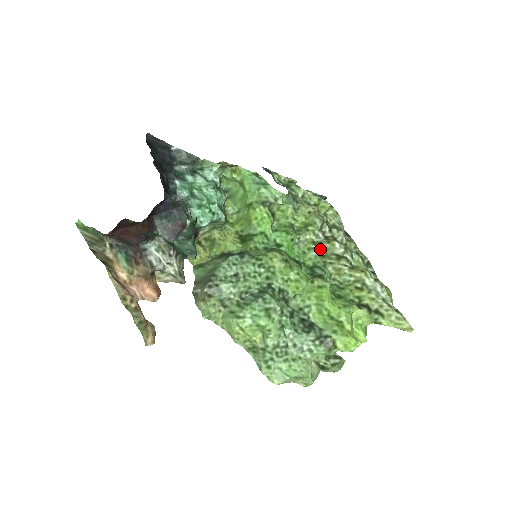
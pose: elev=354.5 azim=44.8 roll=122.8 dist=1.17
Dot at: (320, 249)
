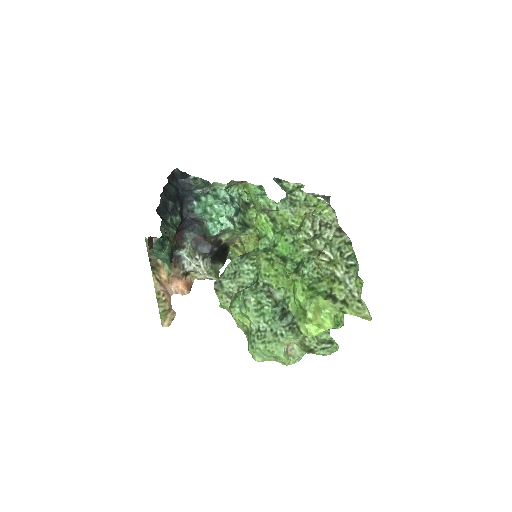
Dot at: (309, 246)
